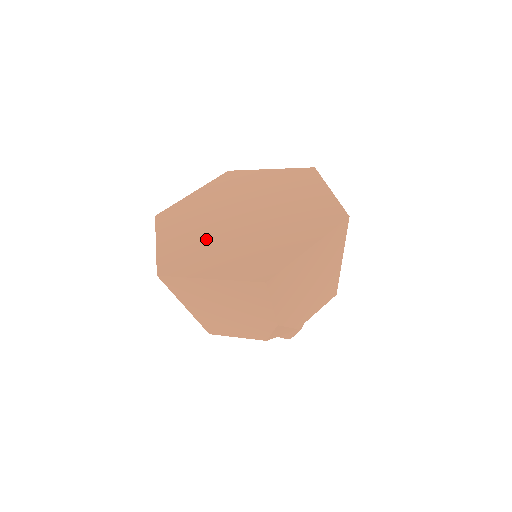
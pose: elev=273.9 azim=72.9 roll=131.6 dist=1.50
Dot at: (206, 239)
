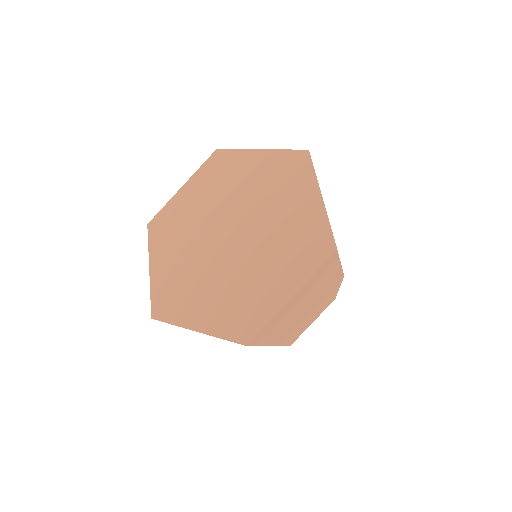
Dot at: (232, 281)
